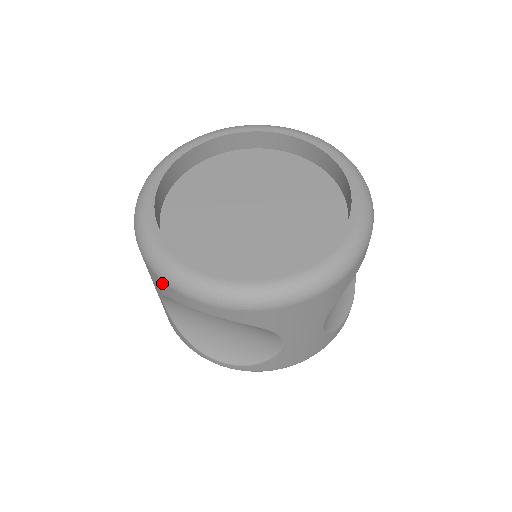
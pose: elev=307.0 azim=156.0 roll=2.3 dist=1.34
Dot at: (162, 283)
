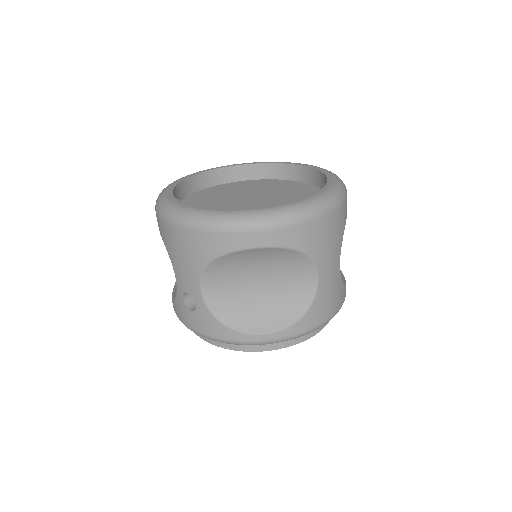
Dot at: (211, 237)
